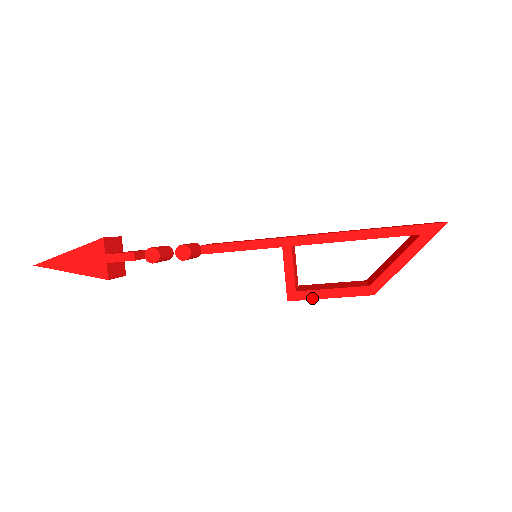
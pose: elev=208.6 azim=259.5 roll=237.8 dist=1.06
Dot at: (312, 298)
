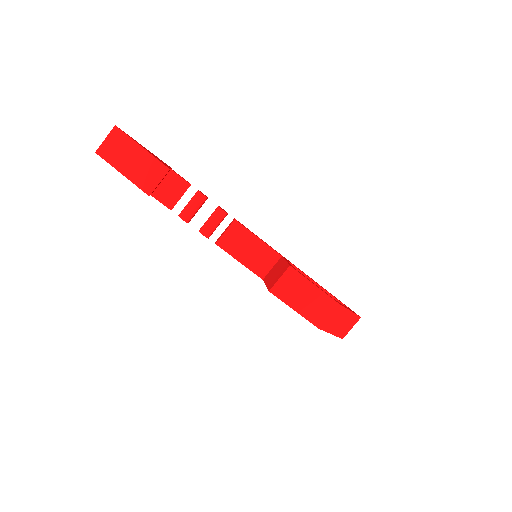
Dot at: (304, 276)
